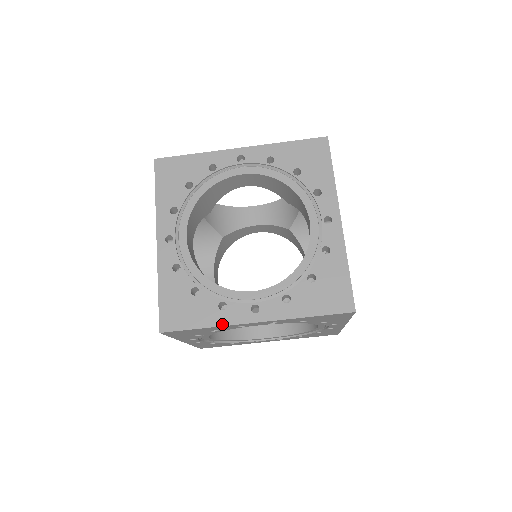
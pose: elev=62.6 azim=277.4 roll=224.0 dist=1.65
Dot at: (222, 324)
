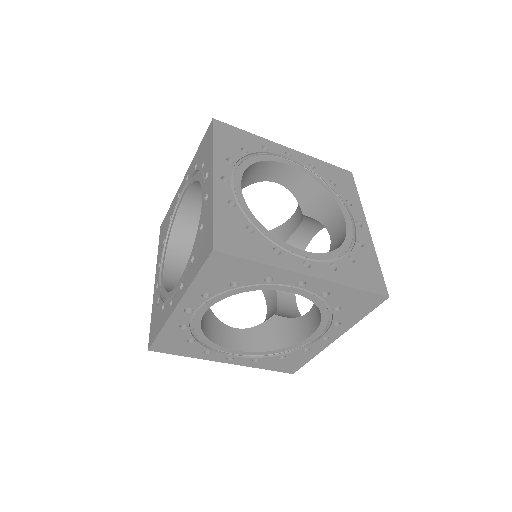
Dot at: (318, 353)
